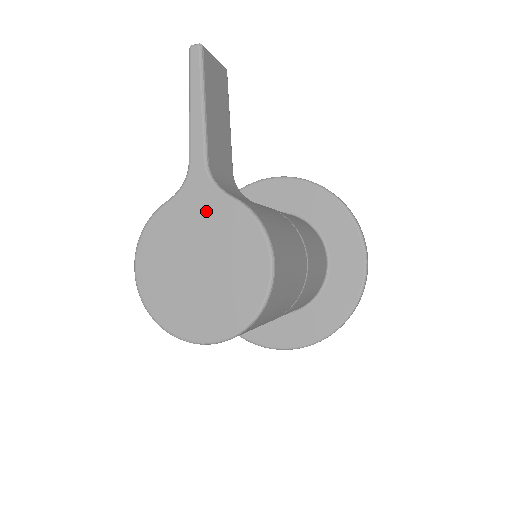
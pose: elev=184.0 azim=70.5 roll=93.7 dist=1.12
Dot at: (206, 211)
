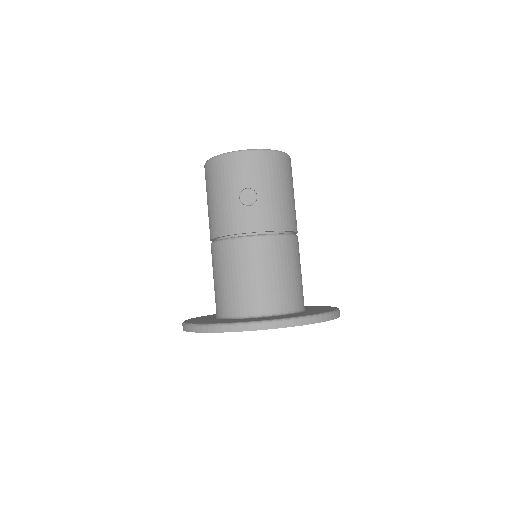
Dot at: occluded
